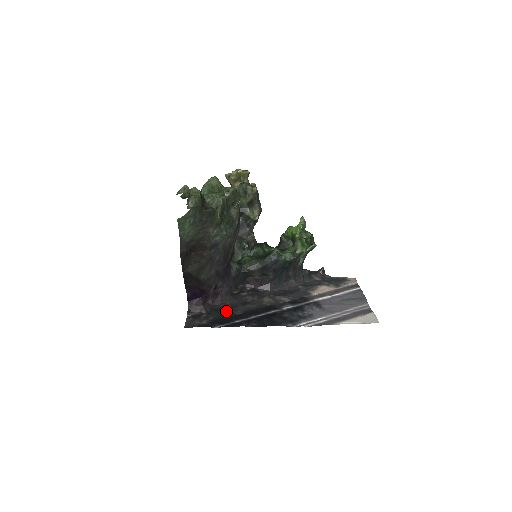
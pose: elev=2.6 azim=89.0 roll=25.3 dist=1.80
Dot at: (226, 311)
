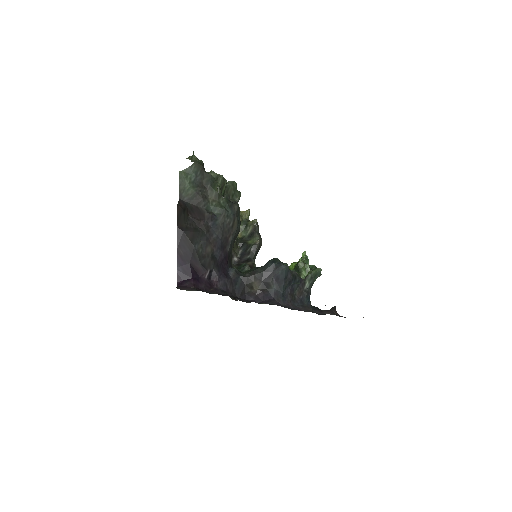
Dot at: occluded
